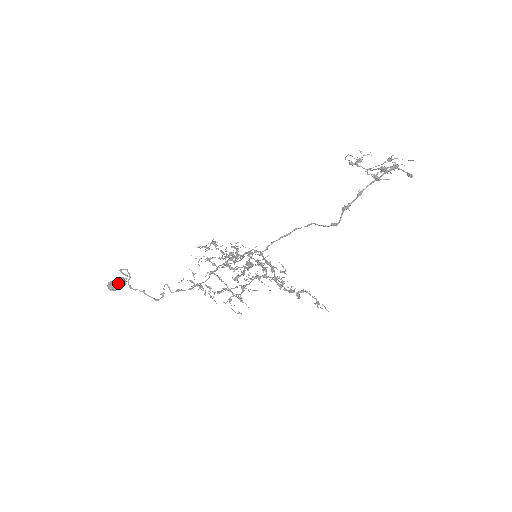
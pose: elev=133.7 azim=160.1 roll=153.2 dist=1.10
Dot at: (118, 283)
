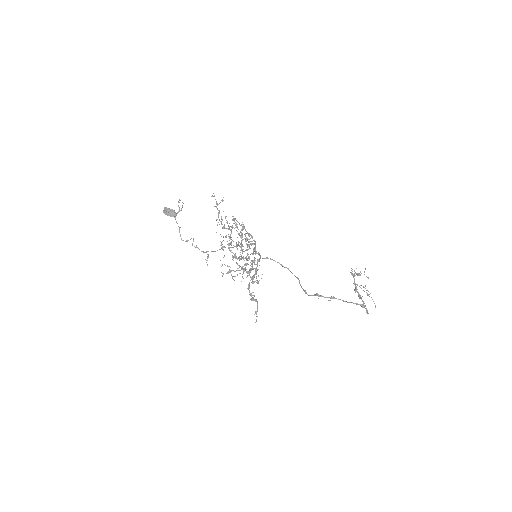
Dot at: (171, 214)
